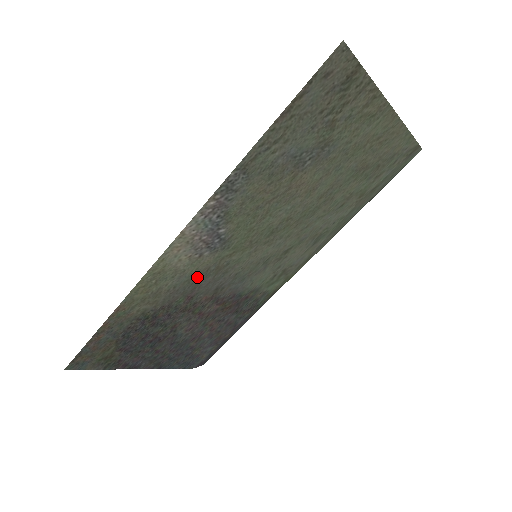
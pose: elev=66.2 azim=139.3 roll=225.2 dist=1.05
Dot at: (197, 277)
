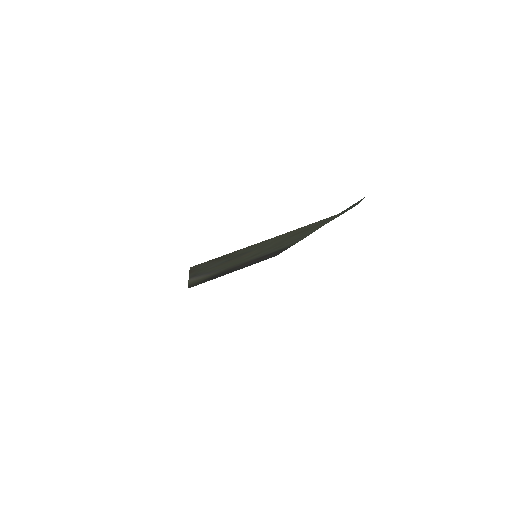
Dot at: (223, 270)
